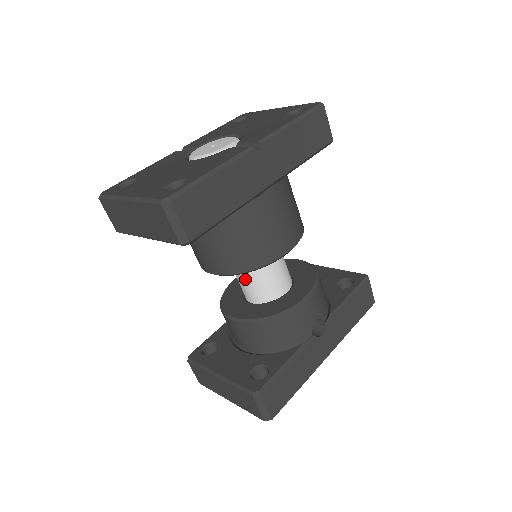
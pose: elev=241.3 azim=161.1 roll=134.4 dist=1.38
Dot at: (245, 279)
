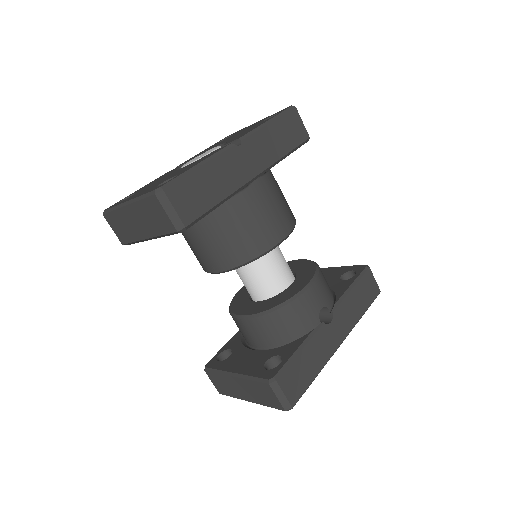
Dot at: (248, 277)
